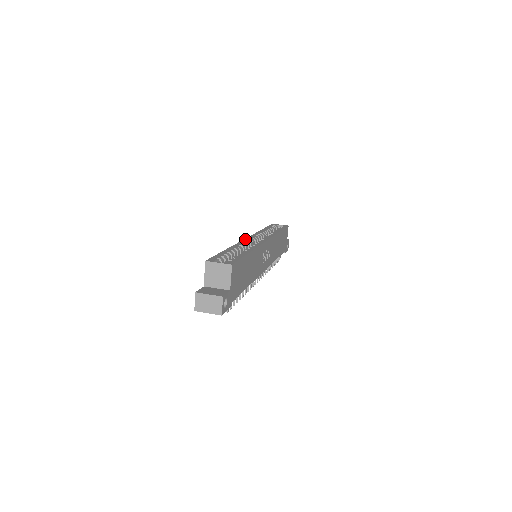
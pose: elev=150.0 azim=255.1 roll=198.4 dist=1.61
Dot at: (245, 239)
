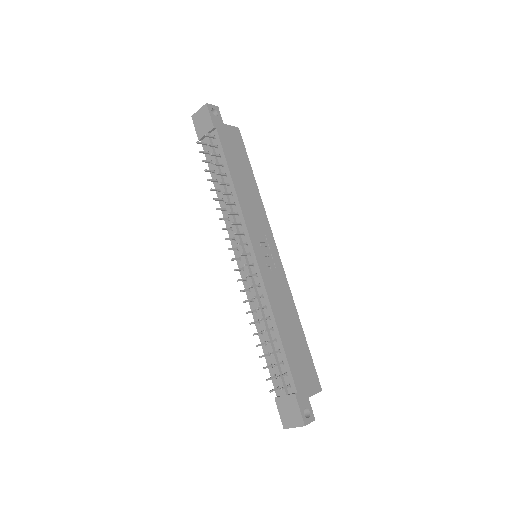
Dot at: occluded
